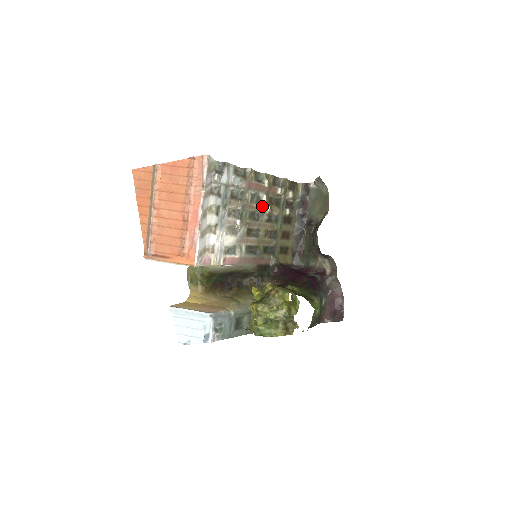
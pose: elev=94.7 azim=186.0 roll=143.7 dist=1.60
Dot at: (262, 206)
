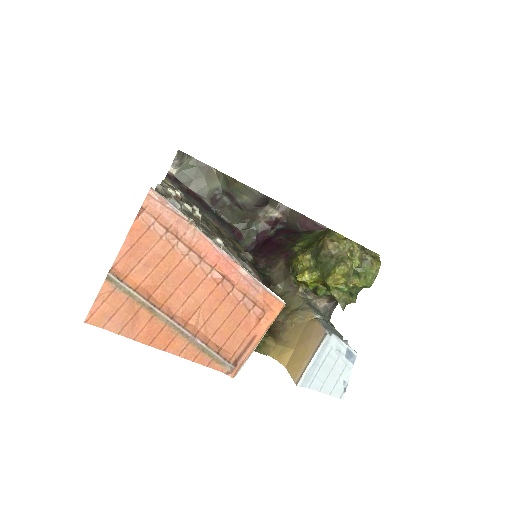
Dot at: (194, 217)
